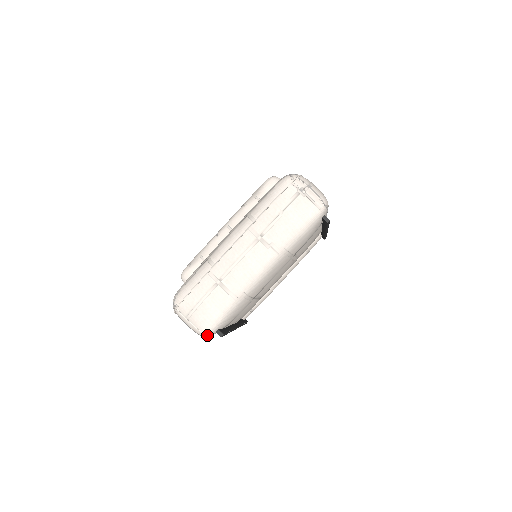
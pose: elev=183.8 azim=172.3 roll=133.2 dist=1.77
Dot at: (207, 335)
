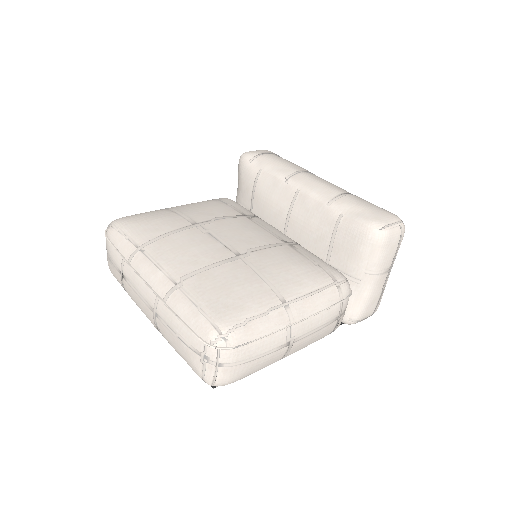
Dot at: occluded
